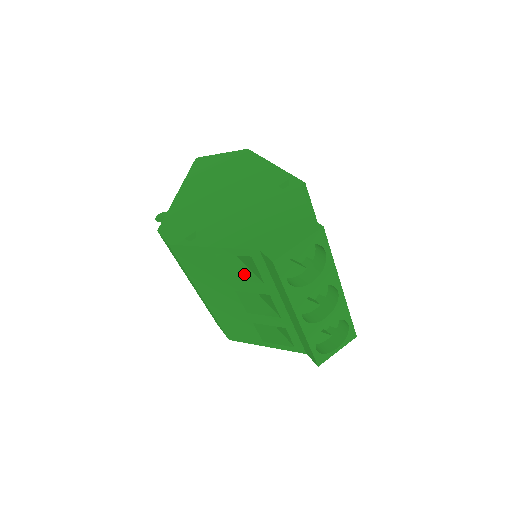
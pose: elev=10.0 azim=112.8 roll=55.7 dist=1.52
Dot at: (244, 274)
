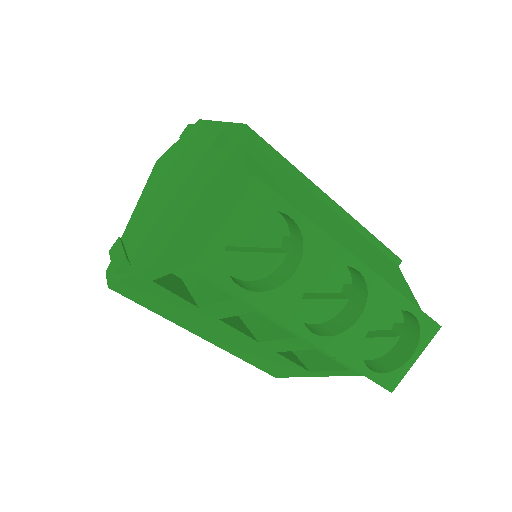
Dot at: (214, 293)
